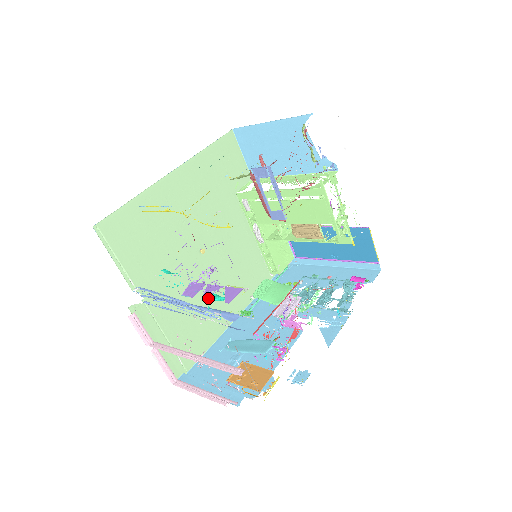
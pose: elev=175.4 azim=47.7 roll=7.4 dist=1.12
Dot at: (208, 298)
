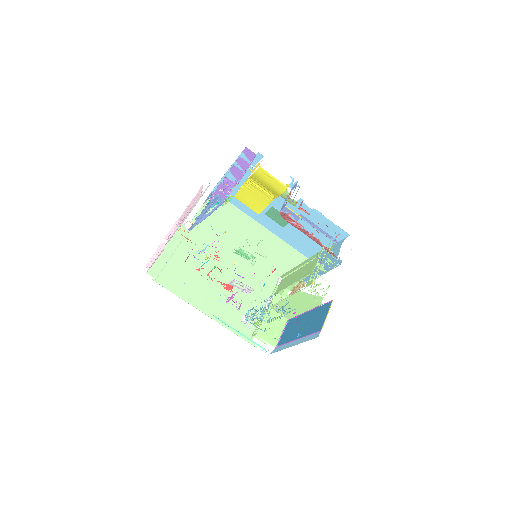
Dot at: occluded
